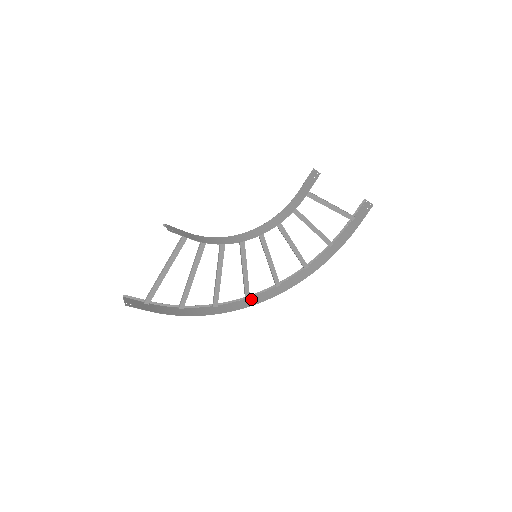
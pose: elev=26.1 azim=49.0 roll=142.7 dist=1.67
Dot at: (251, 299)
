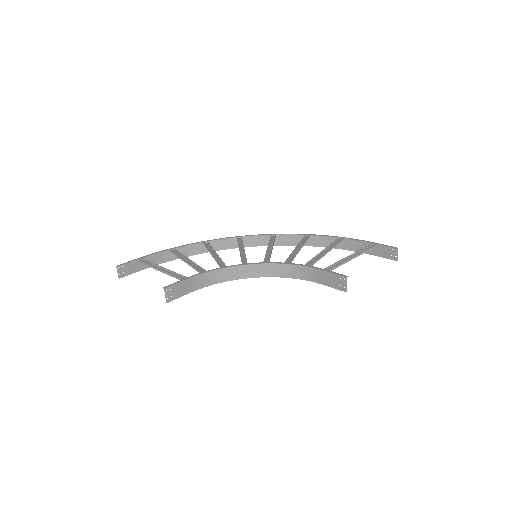
Dot at: (242, 239)
